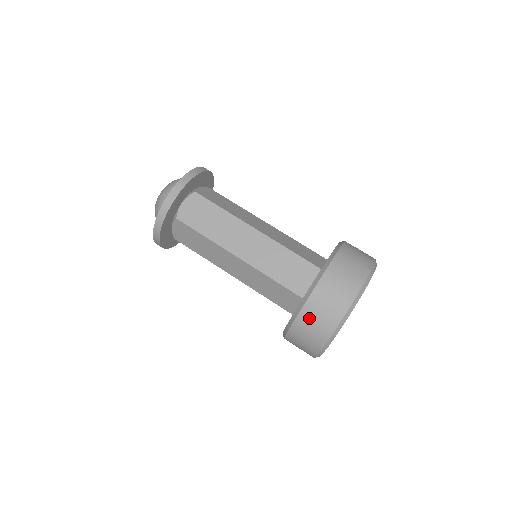
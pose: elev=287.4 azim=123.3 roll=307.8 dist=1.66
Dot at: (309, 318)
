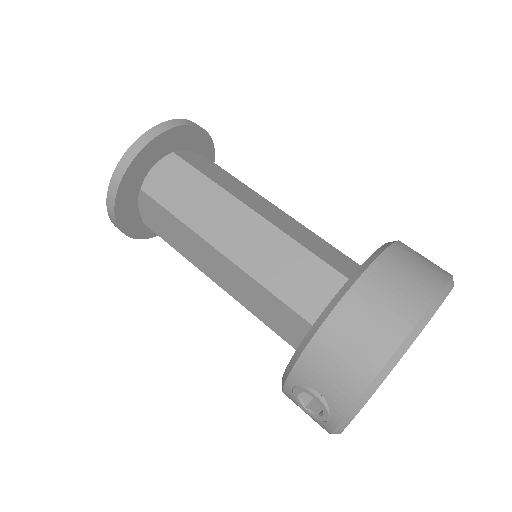
Dot at: (389, 273)
